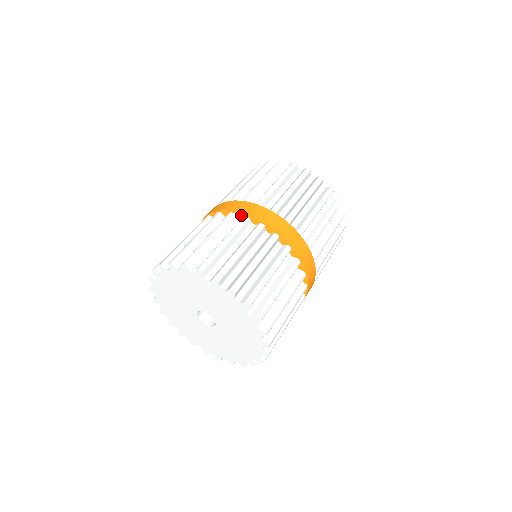
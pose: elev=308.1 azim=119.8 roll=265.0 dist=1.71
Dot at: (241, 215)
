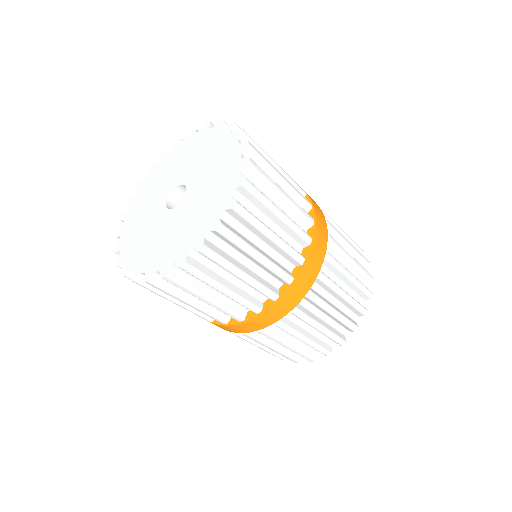
Dot at: occluded
